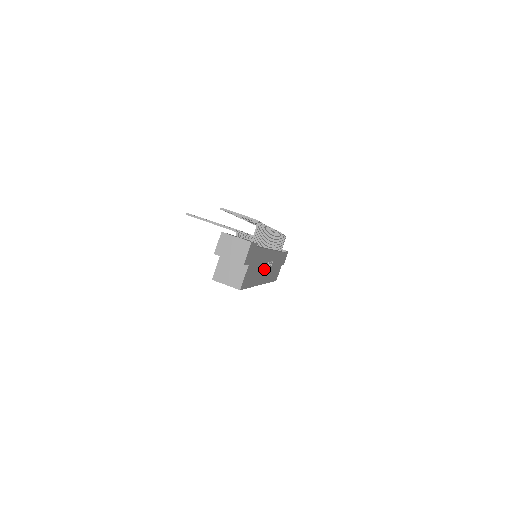
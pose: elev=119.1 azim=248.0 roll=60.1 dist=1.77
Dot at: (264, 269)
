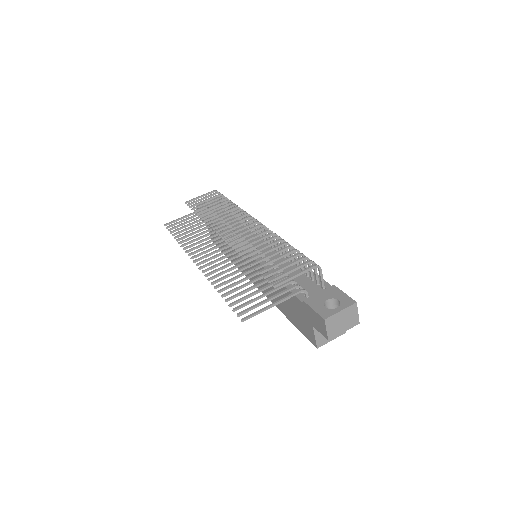
Dot at: occluded
